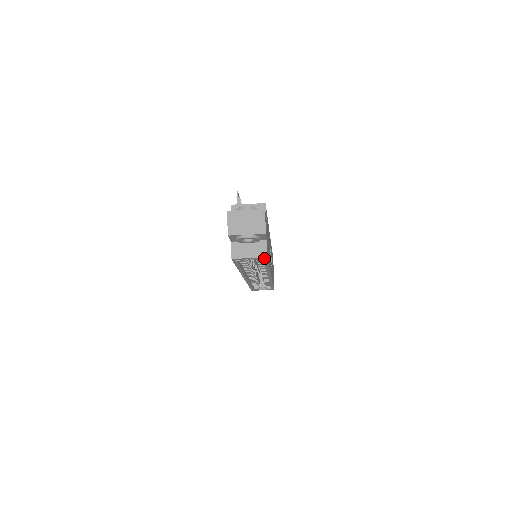
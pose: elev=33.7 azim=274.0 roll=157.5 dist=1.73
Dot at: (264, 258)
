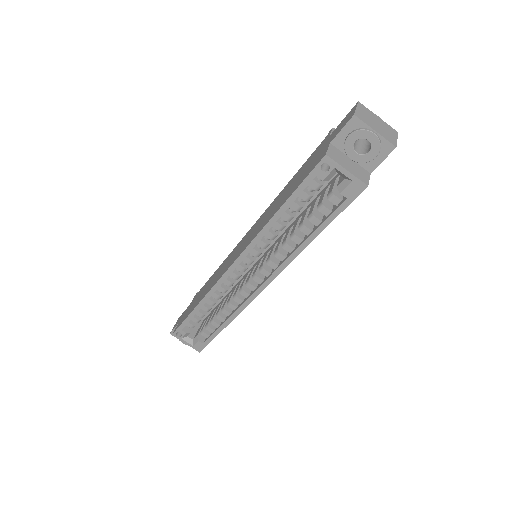
Dot at: (360, 187)
